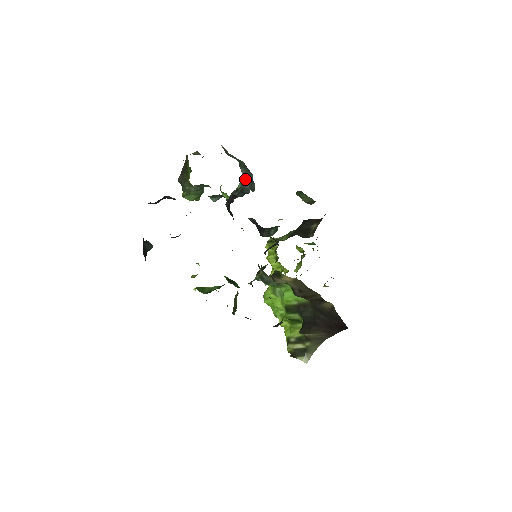
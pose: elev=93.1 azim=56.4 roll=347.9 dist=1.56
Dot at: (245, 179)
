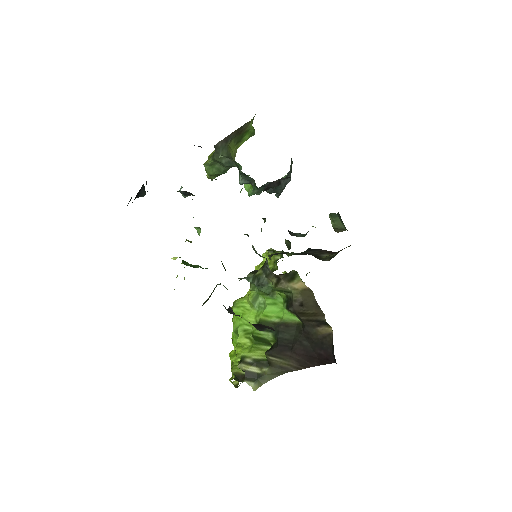
Dot at: occluded
